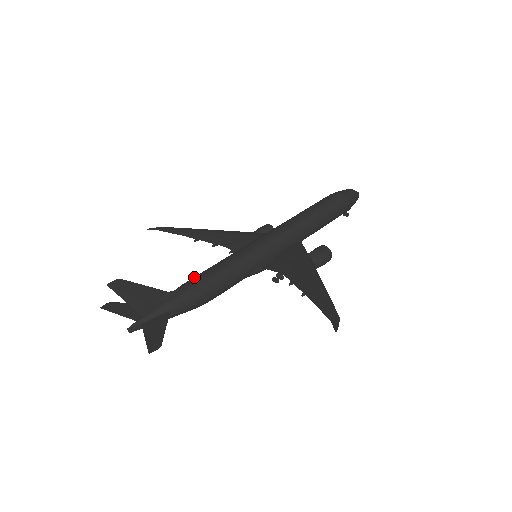
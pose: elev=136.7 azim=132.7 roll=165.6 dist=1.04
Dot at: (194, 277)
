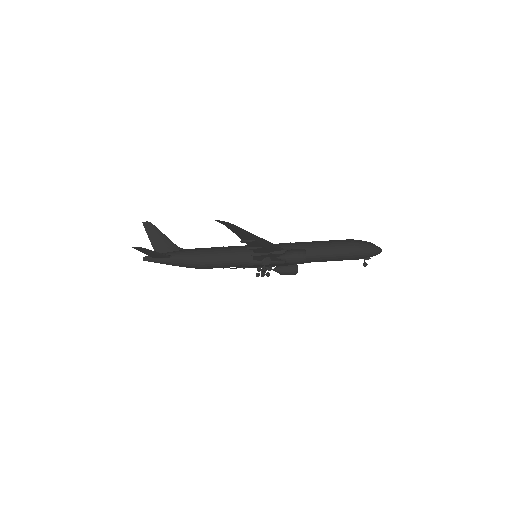
Dot at: occluded
